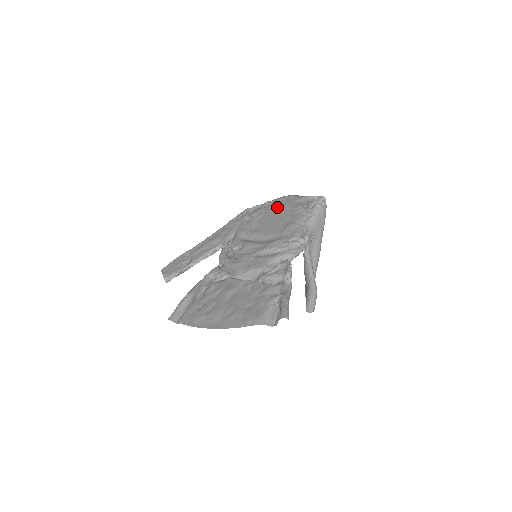
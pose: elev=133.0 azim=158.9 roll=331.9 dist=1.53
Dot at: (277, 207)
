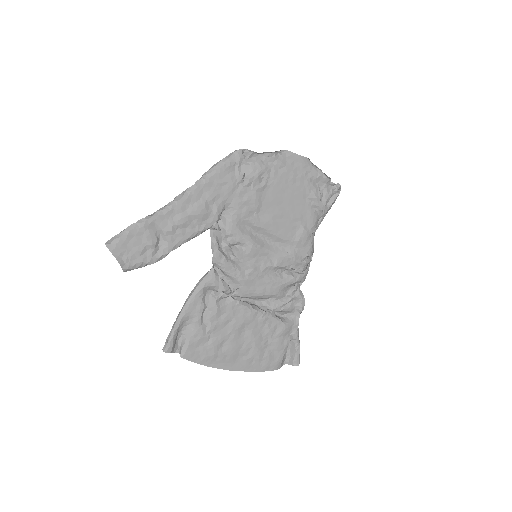
Dot at: (288, 179)
